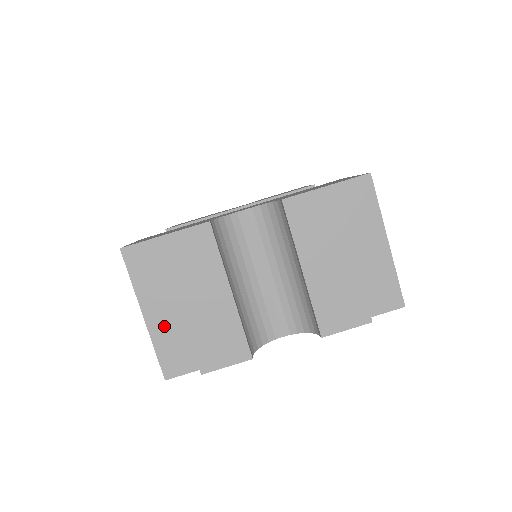
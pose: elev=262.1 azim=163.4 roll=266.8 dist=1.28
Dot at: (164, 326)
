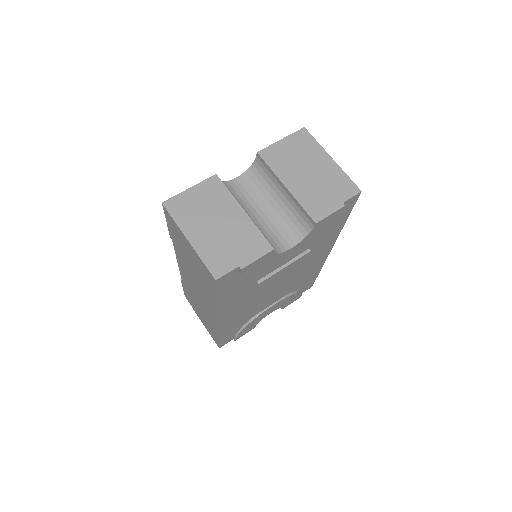
Dot at: (204, 243)
